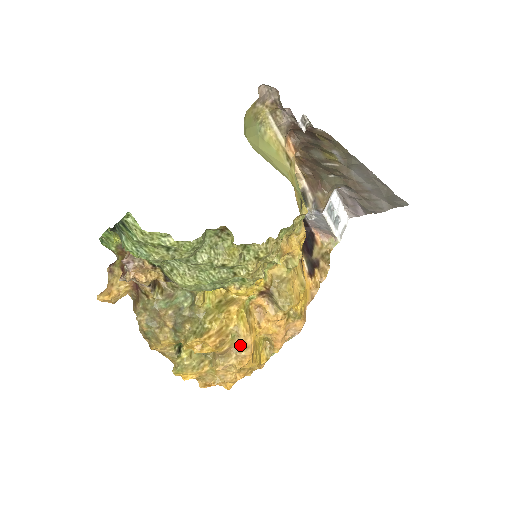
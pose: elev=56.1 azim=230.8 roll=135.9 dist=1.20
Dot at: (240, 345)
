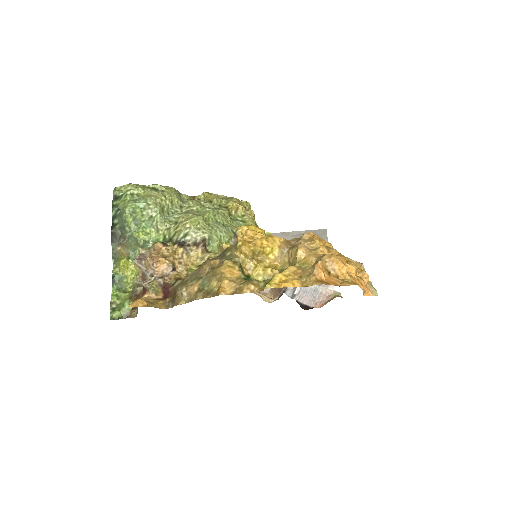
Dot at: (296, 240)
